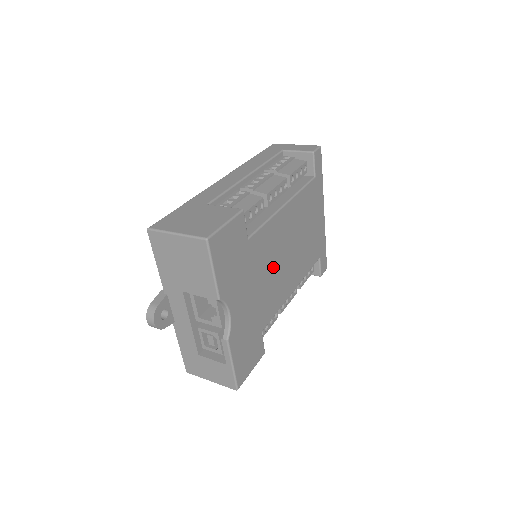
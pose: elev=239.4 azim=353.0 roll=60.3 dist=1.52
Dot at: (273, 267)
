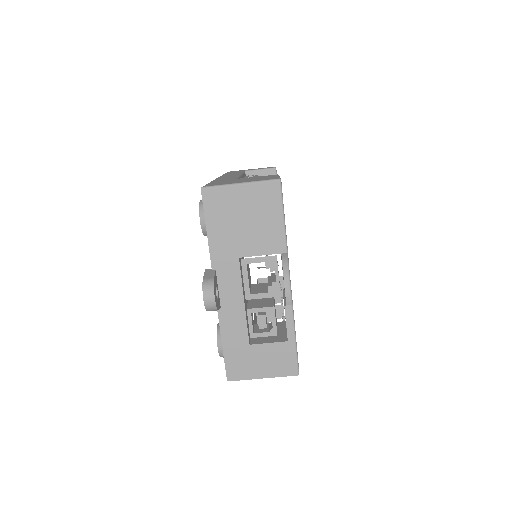
Dot at: occluded
